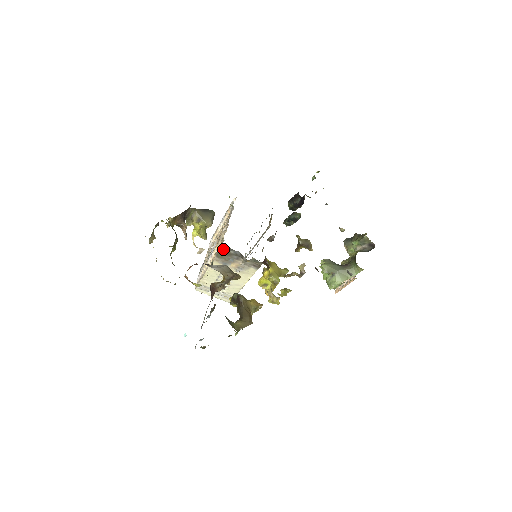
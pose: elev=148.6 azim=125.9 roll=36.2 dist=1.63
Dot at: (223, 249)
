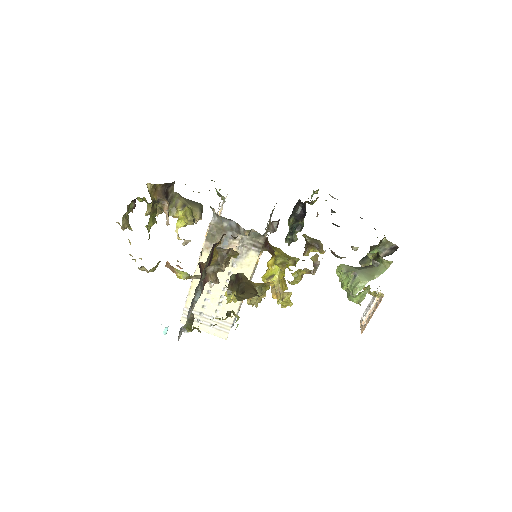
Dot at: (214, 222)
